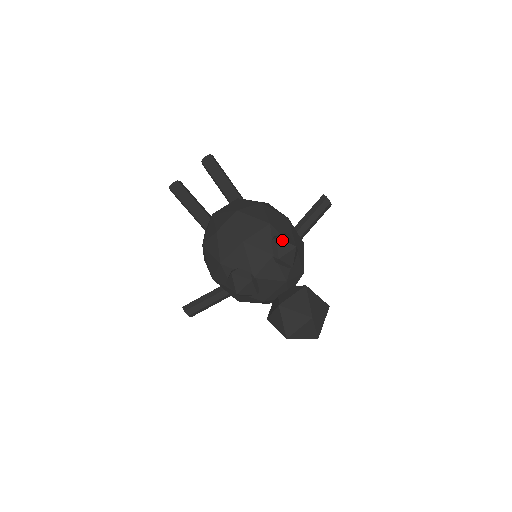
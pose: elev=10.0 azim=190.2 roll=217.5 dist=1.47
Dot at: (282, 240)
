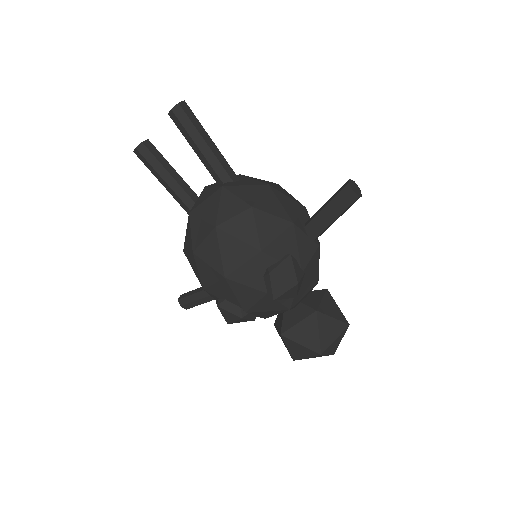
Dot at: (277, 277)
